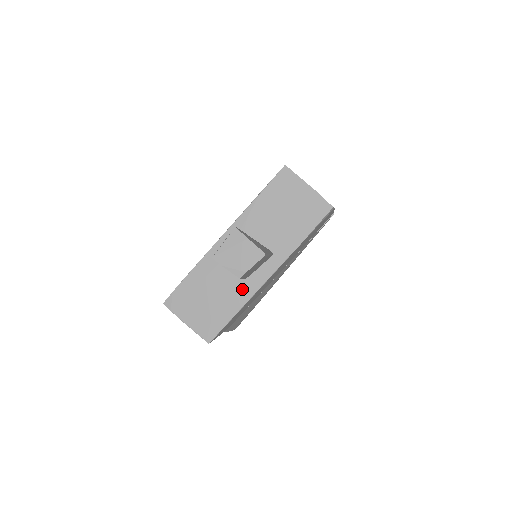
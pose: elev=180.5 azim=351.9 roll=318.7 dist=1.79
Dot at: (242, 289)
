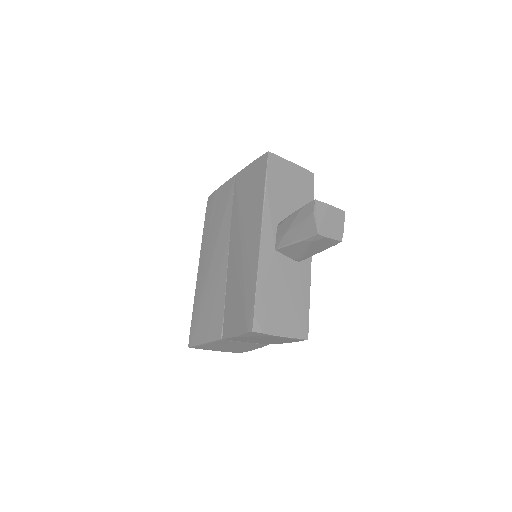
Dot at: (302, 273)
